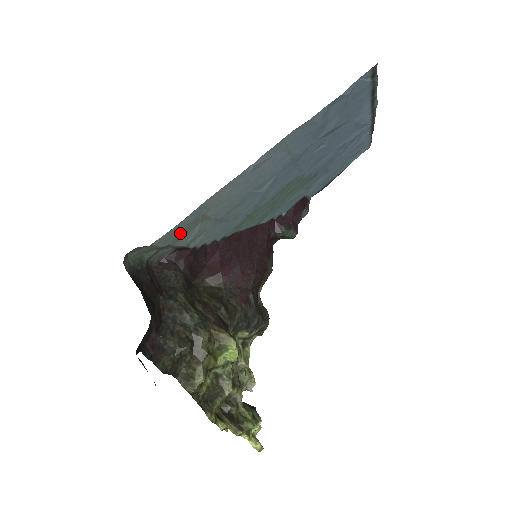
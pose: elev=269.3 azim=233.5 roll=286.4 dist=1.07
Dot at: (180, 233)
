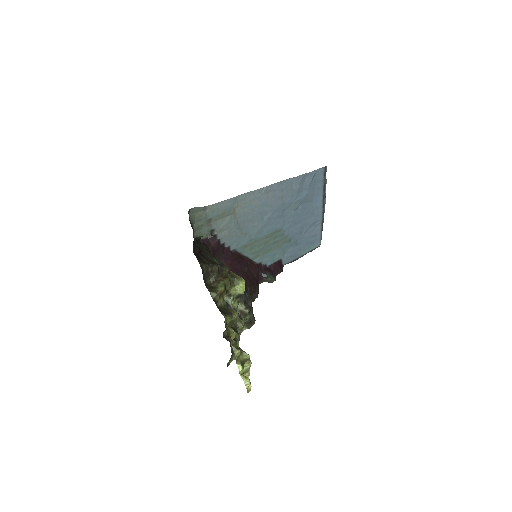
Dot at: (220, 213)
